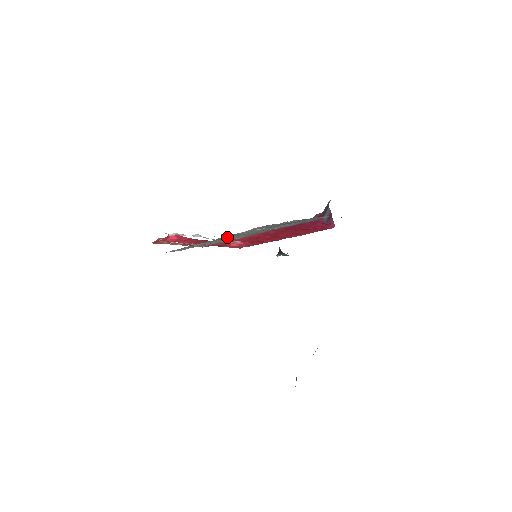
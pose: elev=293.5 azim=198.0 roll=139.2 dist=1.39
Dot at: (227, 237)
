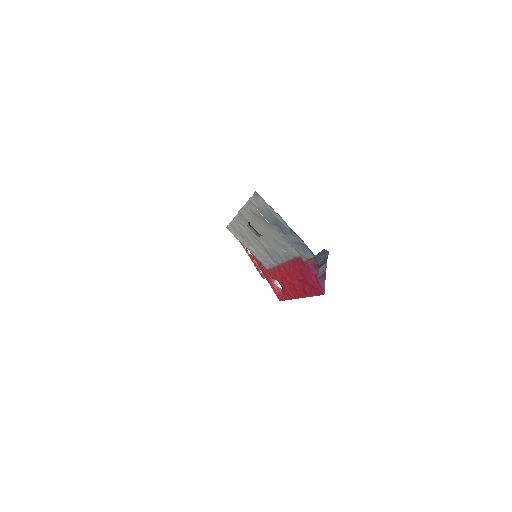
Dot at: (251, 221)
